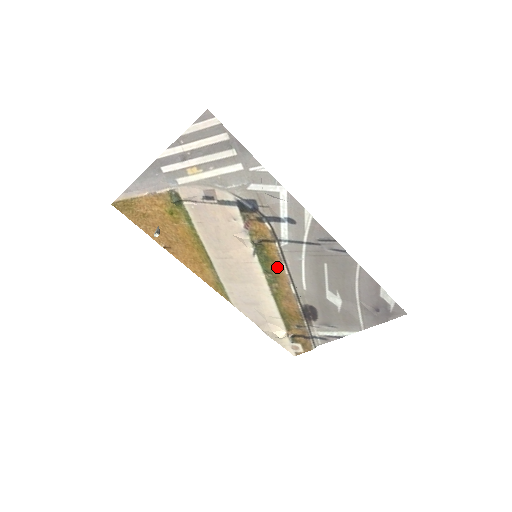
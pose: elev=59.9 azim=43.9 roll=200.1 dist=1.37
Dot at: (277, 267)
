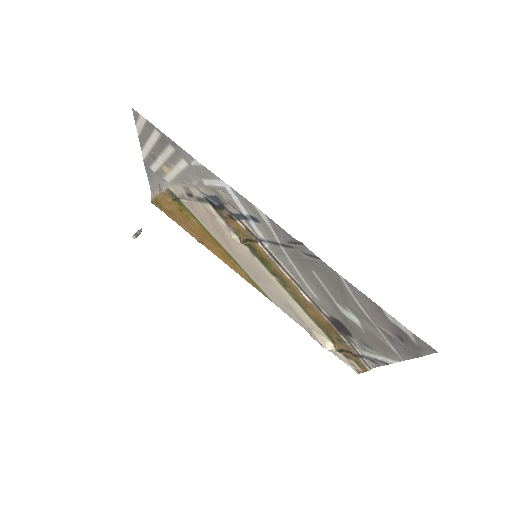
Dot at: (277, 270)
